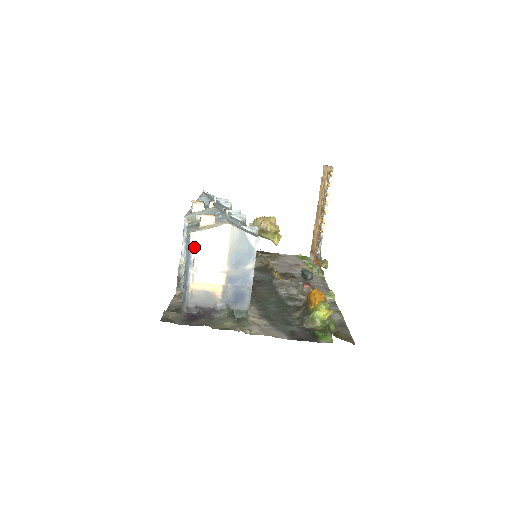
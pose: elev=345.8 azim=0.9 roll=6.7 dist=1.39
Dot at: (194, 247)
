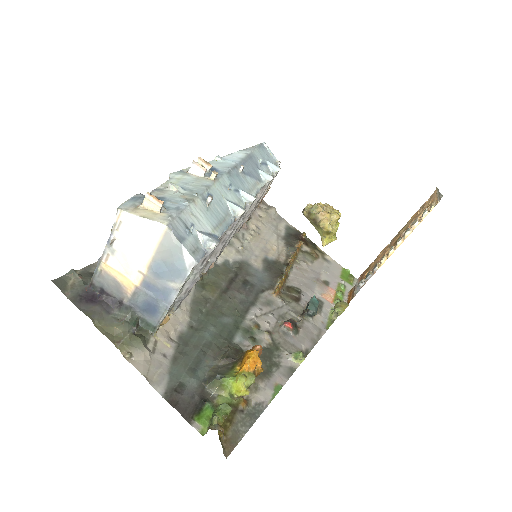
Dot at: (118, 226)
